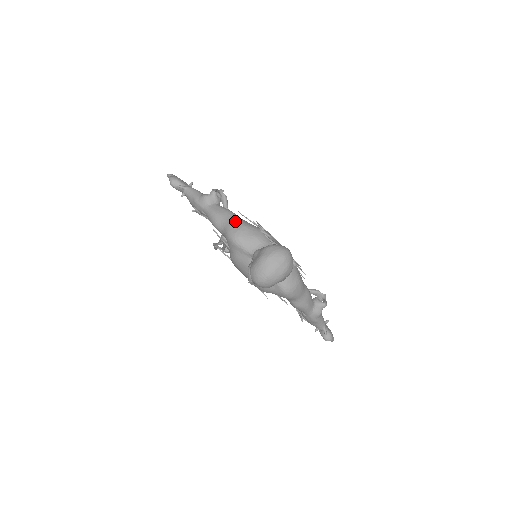
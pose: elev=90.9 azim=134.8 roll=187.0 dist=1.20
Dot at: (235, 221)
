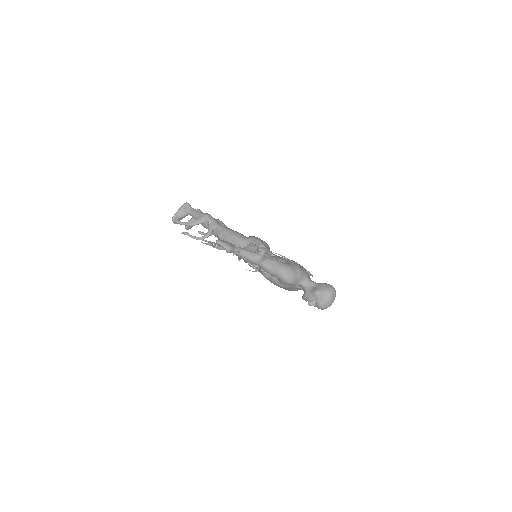
Dot at: (287, 270)
